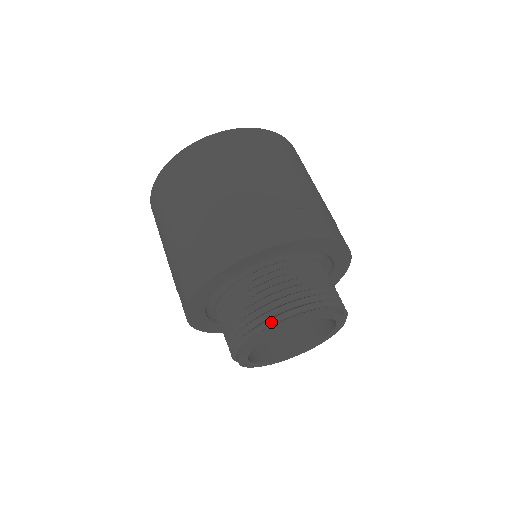
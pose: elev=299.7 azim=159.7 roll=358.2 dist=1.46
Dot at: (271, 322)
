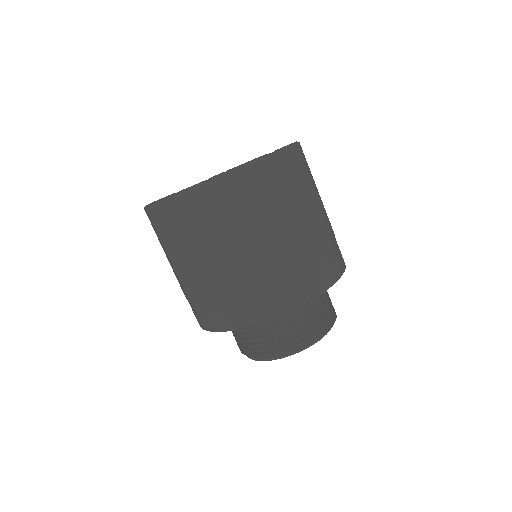
Dot at: (261, 356)
